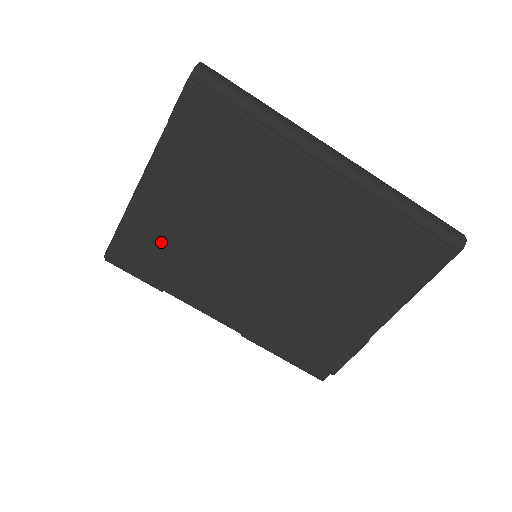
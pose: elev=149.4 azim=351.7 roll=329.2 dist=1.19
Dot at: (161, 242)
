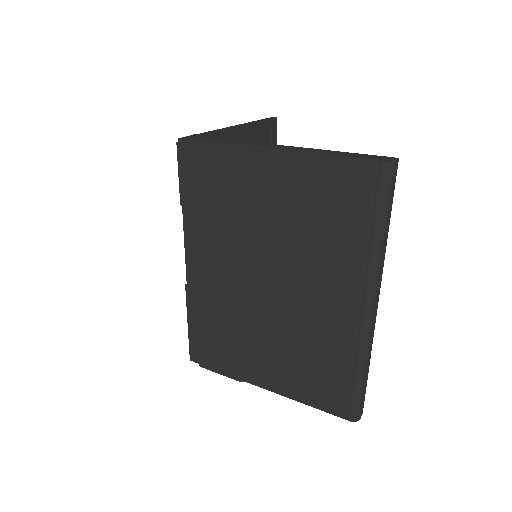
Dot at: (223, 189)
